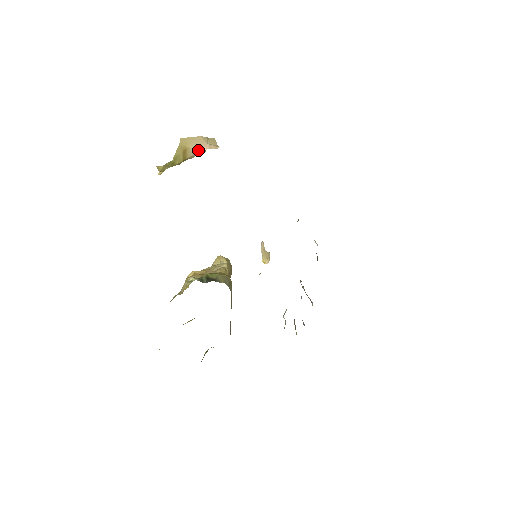
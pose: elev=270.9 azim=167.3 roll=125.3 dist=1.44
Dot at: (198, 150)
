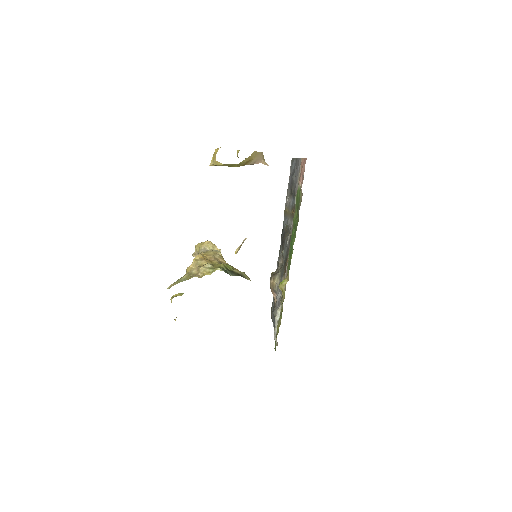
Dot at: (256, 162)
